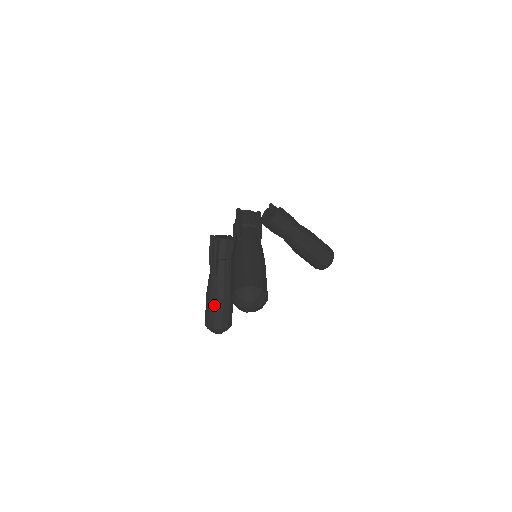
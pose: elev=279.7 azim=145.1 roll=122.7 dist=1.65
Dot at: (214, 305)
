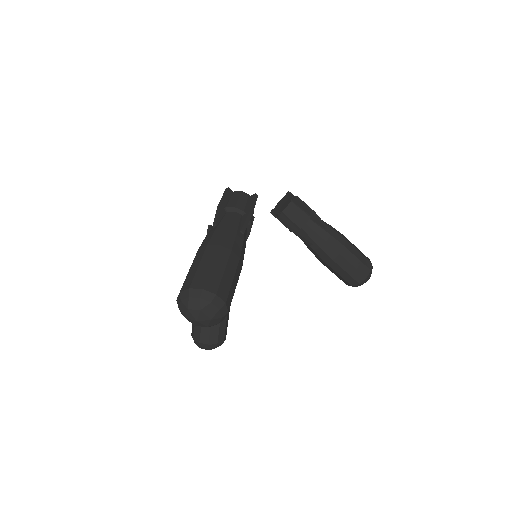
Dot at: occluded
